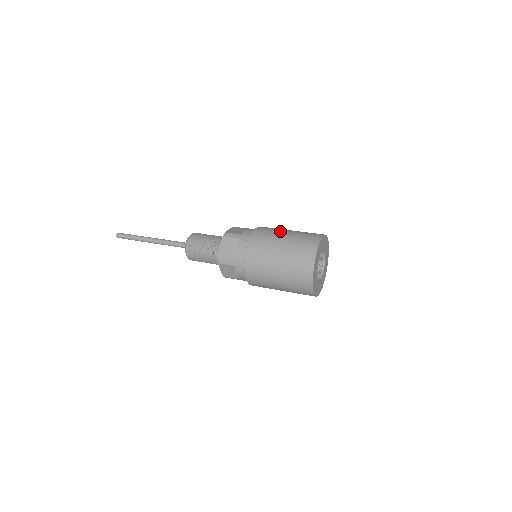
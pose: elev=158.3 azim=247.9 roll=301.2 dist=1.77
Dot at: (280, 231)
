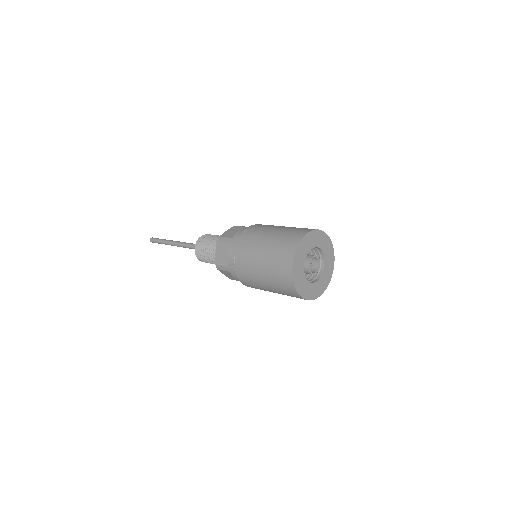
Dot at: (266, 231)
